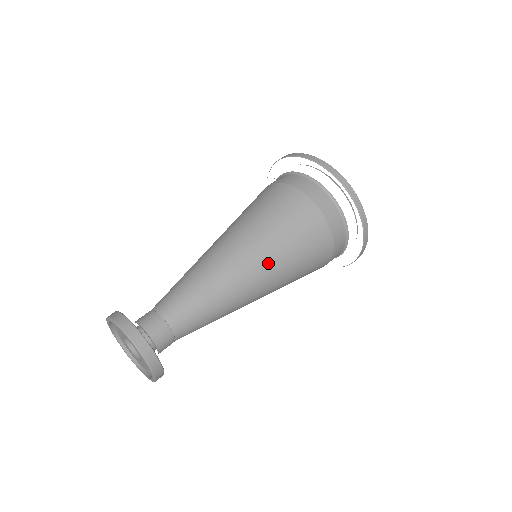
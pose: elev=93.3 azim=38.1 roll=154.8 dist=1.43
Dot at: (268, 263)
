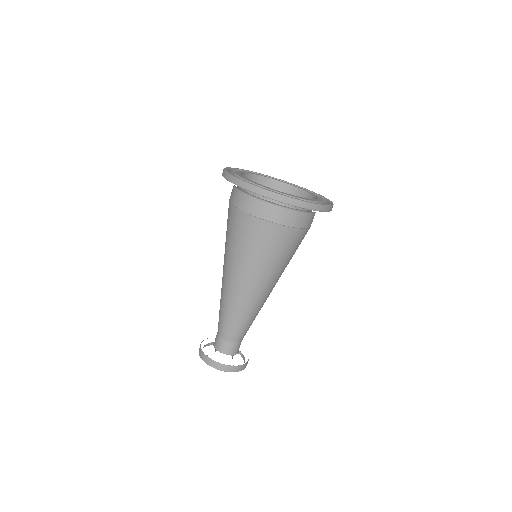
Dot at: (258, 277)
